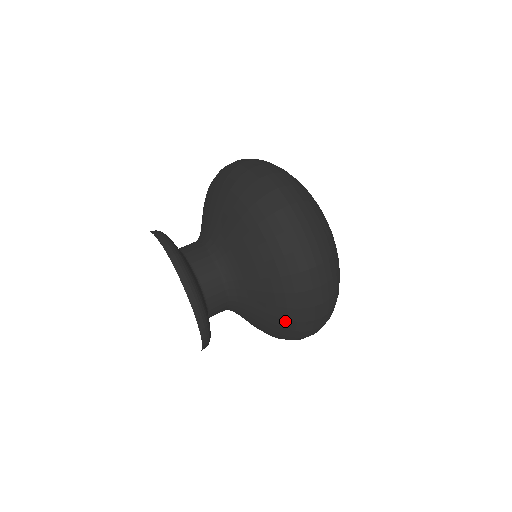
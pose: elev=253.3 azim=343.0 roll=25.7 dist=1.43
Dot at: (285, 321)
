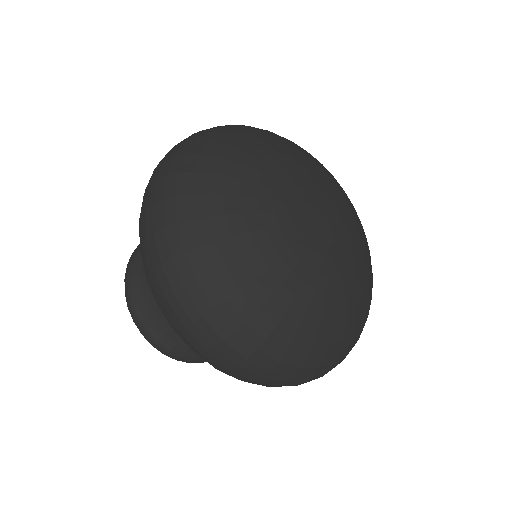
Dot at: occluded
